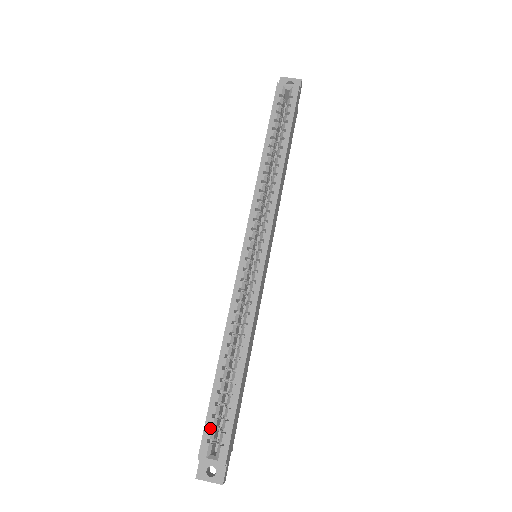
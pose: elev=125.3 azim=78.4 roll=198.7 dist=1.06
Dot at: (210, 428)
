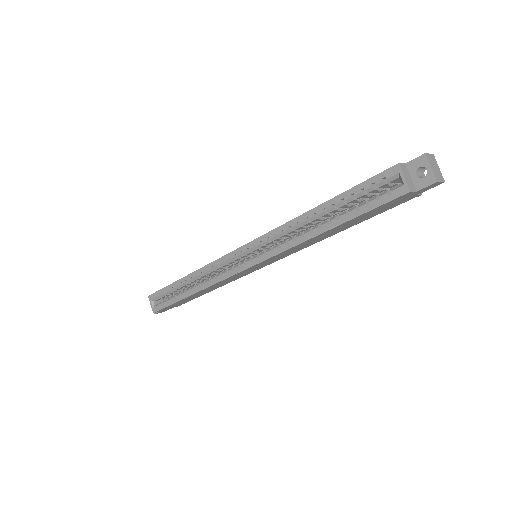
Dot at: occluded
